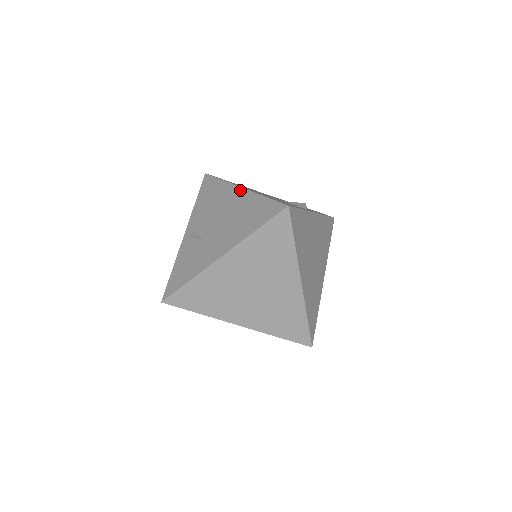
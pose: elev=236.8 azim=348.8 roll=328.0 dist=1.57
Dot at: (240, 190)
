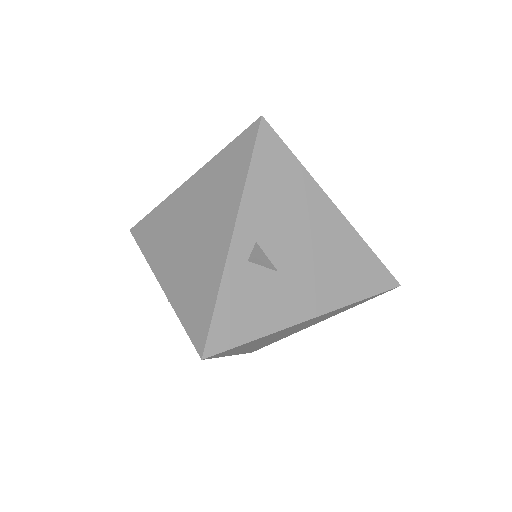
Dot at: (336, 212)
